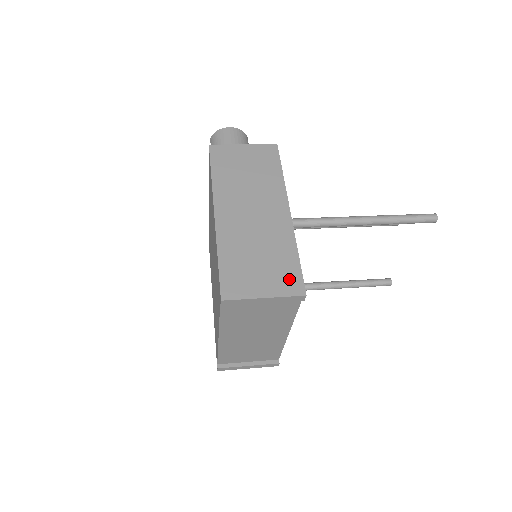
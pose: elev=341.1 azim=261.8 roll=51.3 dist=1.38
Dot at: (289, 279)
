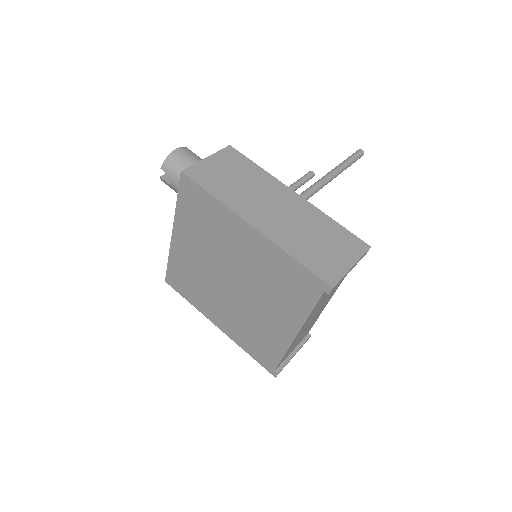
Dot at: (351, 243)
